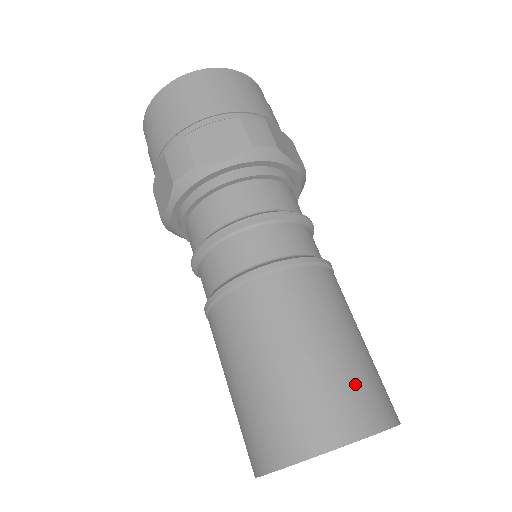
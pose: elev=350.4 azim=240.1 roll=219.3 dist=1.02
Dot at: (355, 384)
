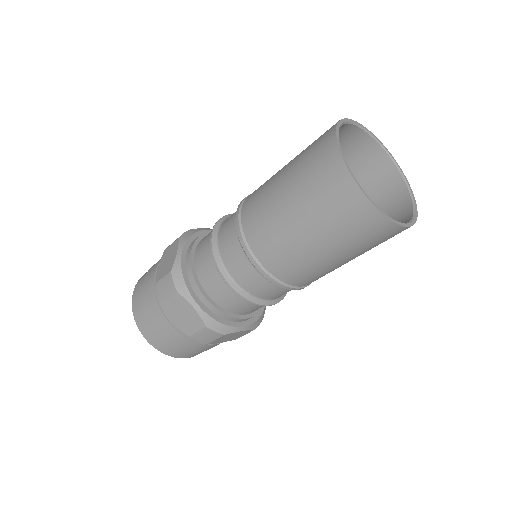
Dot at: (348, 155)
